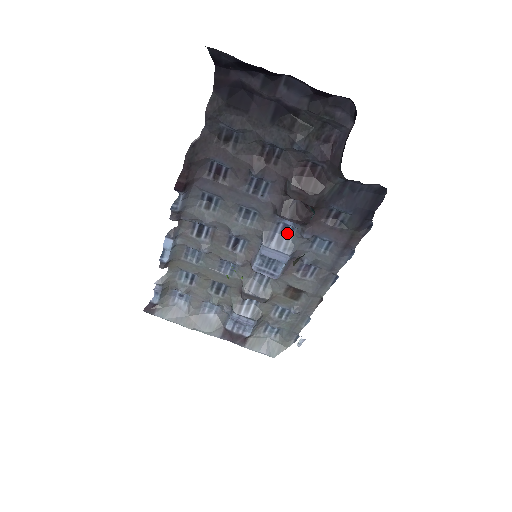
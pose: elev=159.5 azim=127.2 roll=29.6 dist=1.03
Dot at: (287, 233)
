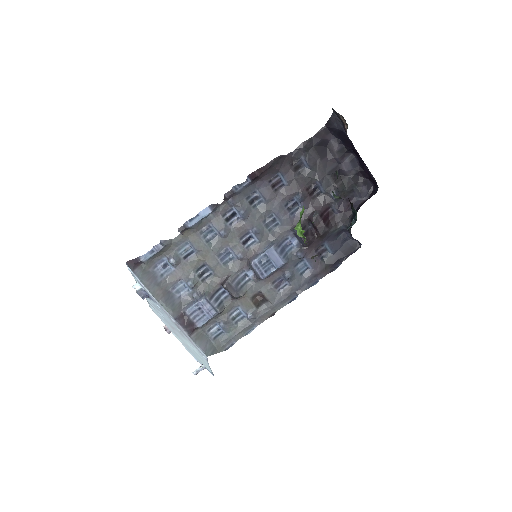
Dot at: (287, 248)
